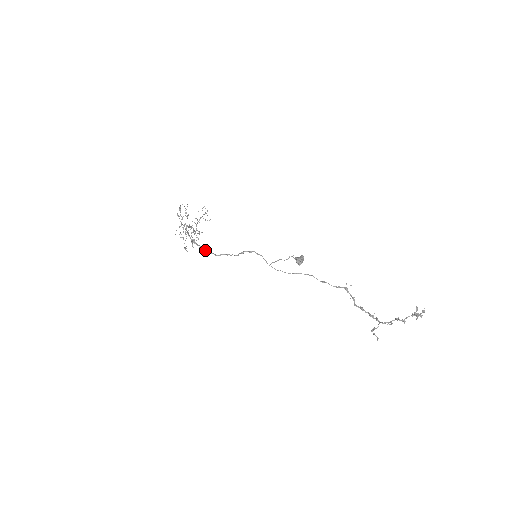
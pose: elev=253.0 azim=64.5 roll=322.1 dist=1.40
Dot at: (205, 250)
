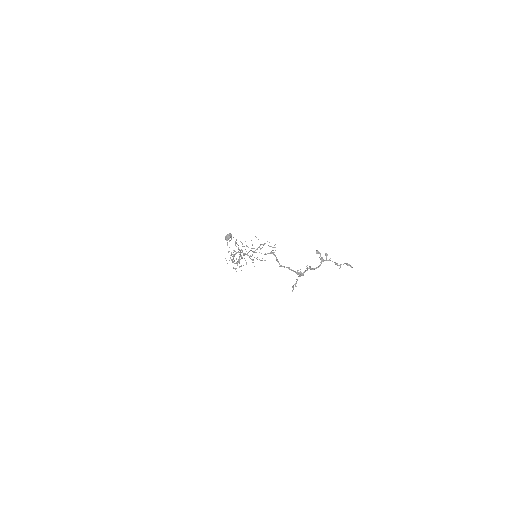
Dot at: (232, 262)
